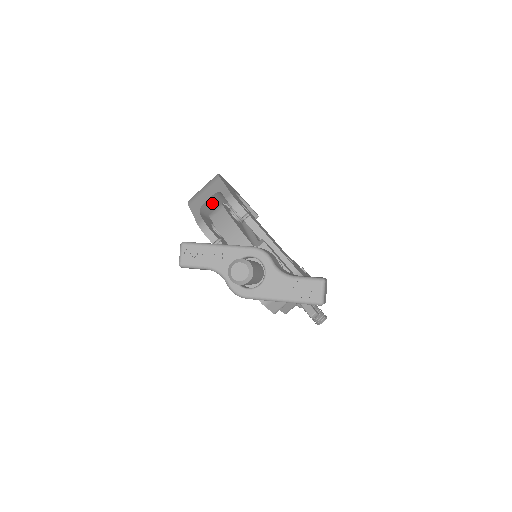
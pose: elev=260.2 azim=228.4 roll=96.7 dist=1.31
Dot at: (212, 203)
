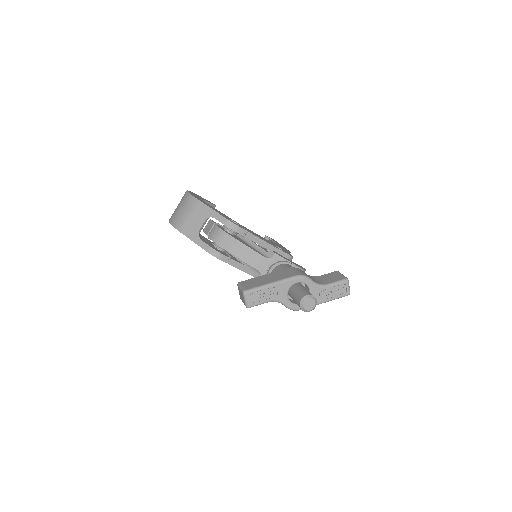
Dot at: occluded
